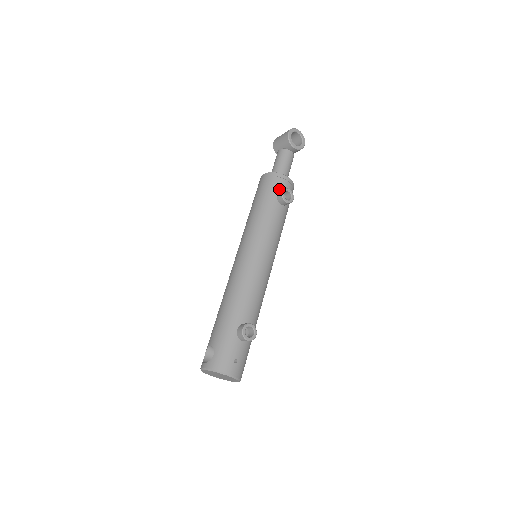
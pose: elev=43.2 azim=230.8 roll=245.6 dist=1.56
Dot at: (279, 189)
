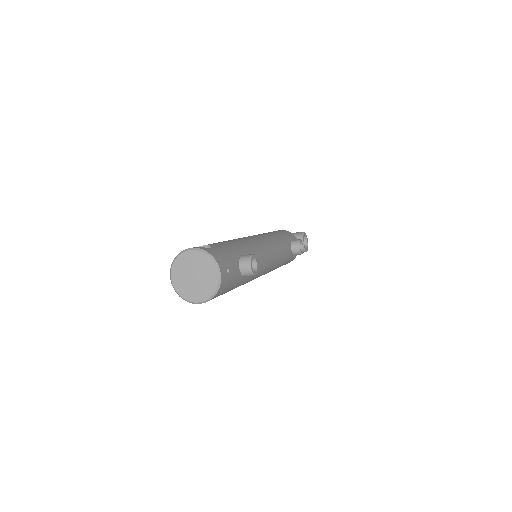
Dot at: occluded
